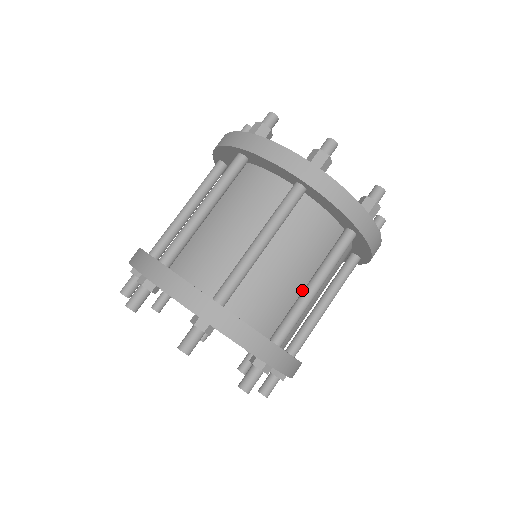
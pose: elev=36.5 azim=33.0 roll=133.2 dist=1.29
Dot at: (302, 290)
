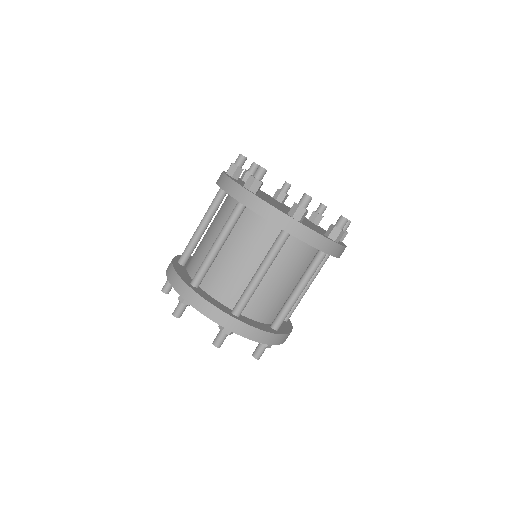
Dot at: (290, 291)
